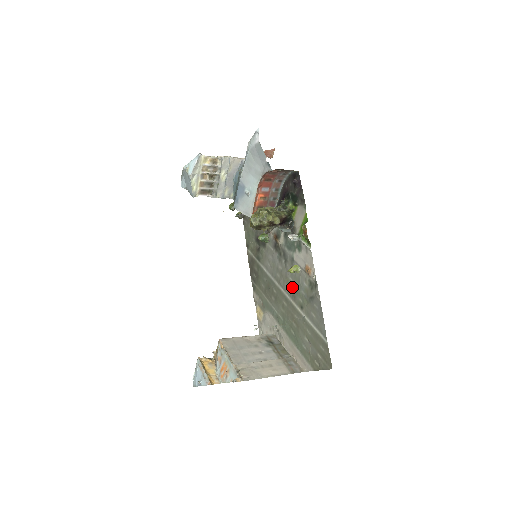
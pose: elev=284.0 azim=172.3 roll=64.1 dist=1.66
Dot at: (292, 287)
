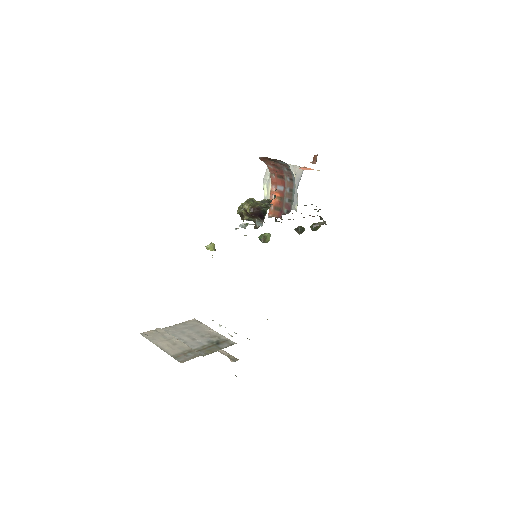
Dot at: occluded
